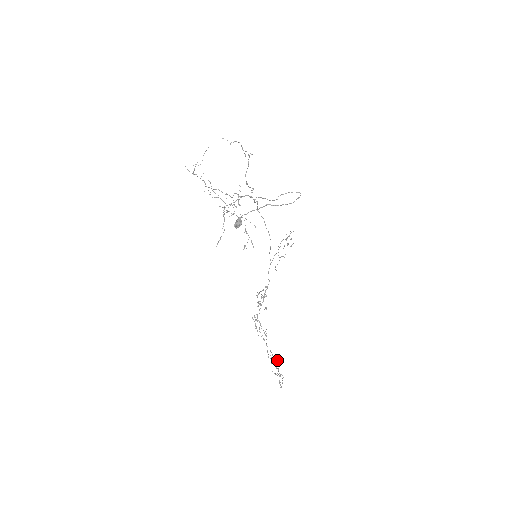
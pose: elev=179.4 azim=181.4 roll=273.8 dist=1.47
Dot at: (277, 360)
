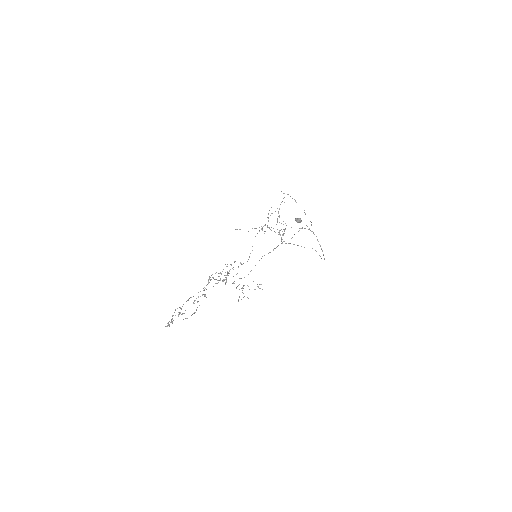
Dot at: occluded
